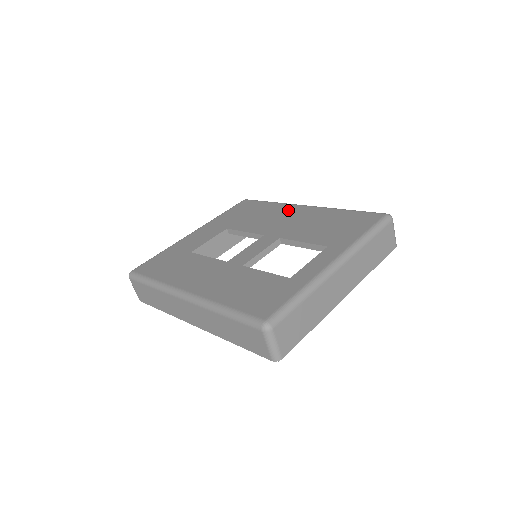
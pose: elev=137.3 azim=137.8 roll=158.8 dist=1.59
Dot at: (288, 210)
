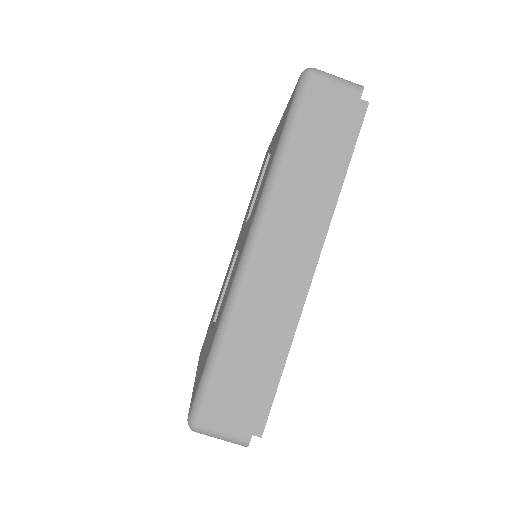
Dot at: (229, 265)
